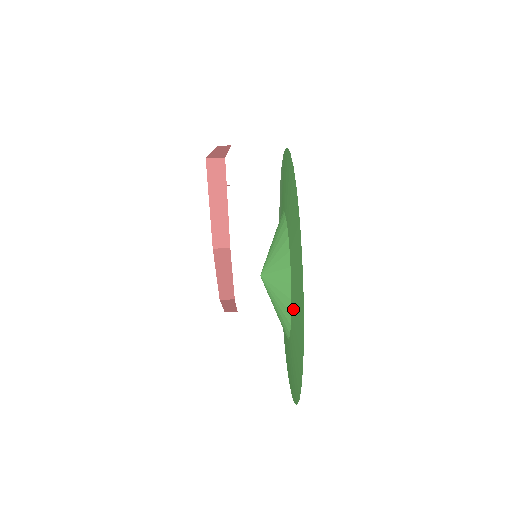
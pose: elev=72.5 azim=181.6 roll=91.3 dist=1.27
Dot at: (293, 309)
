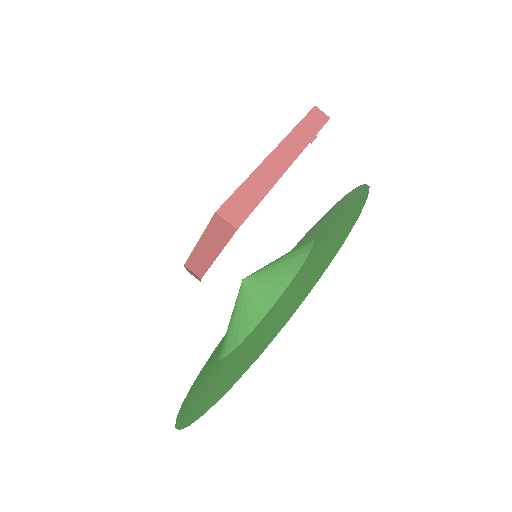
Dot at: (221, 367)
